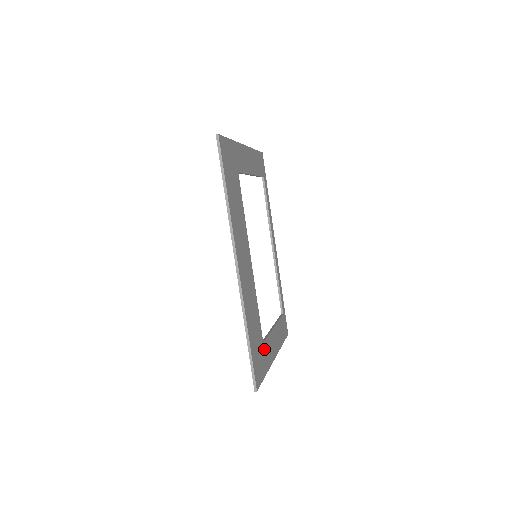
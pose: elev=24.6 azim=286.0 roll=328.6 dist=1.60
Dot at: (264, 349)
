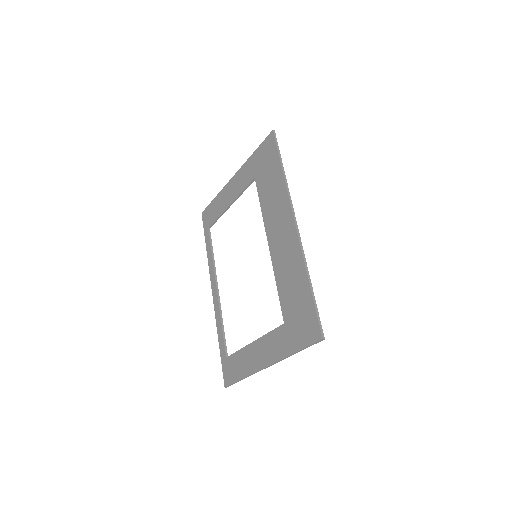
Dot at: (287, 330)
